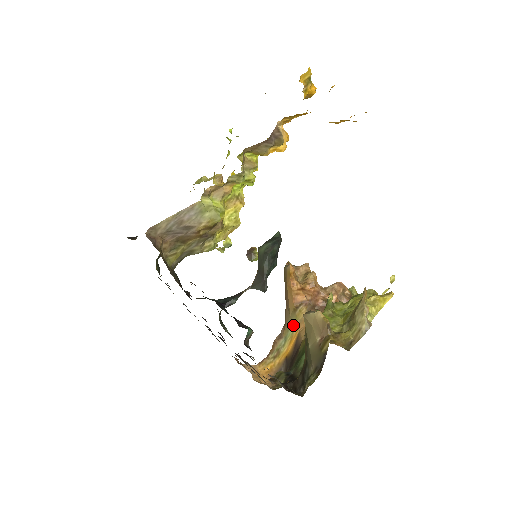
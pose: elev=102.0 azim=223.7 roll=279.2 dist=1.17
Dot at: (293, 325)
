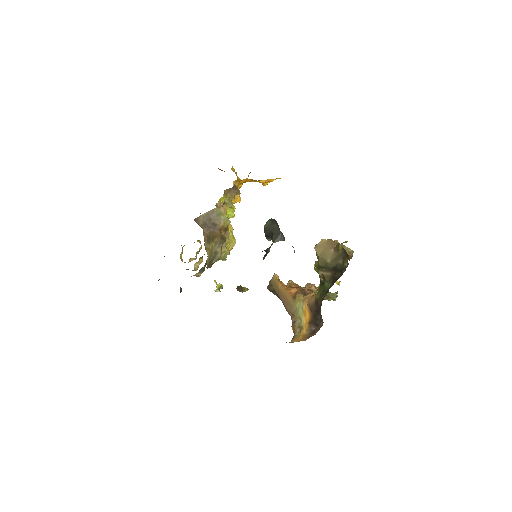
Dot at: (299, 307)
